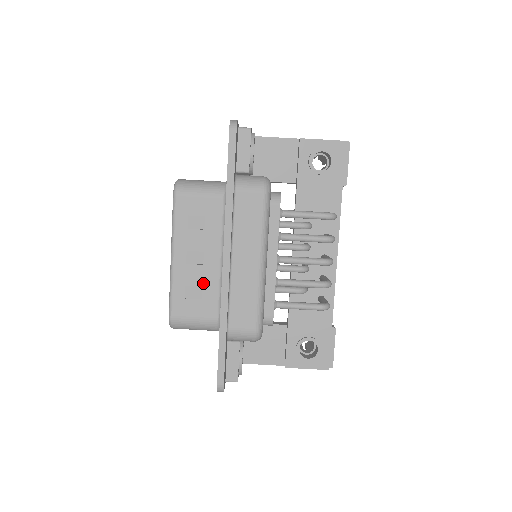
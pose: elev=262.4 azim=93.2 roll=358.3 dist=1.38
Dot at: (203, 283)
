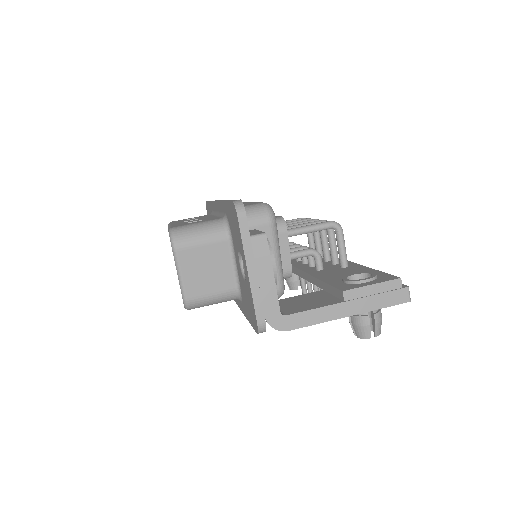
Dot at: occluded
